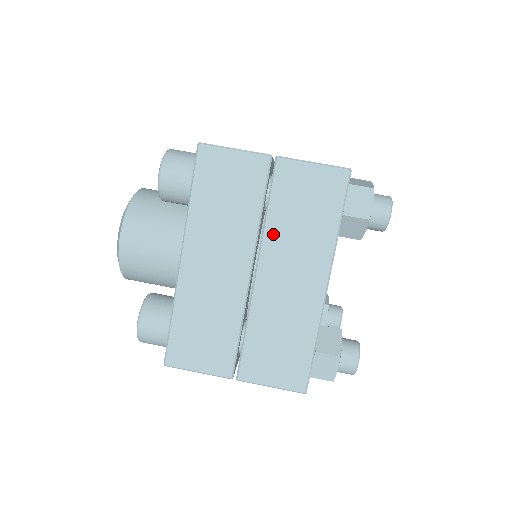
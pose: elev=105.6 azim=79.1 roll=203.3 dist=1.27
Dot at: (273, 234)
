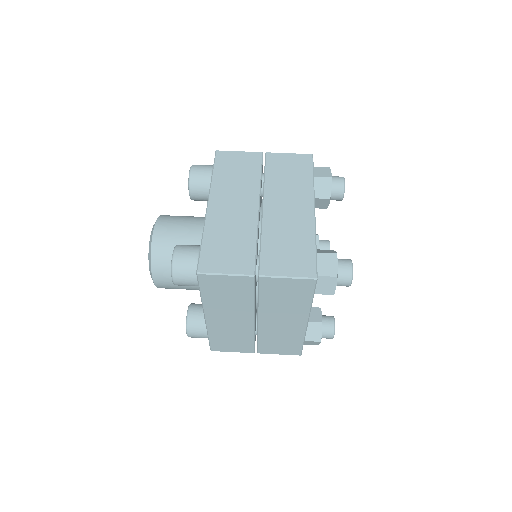
Dot at: (271, 186)
